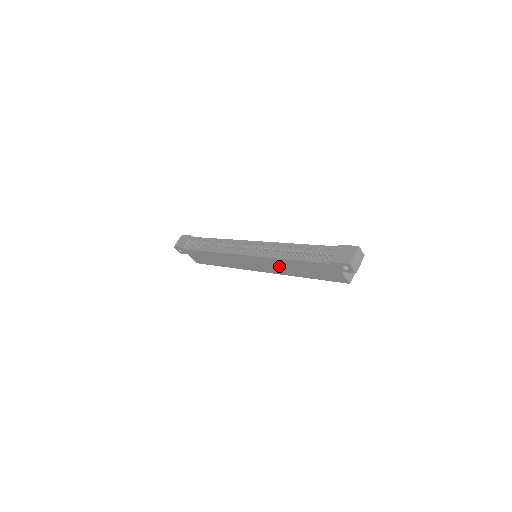
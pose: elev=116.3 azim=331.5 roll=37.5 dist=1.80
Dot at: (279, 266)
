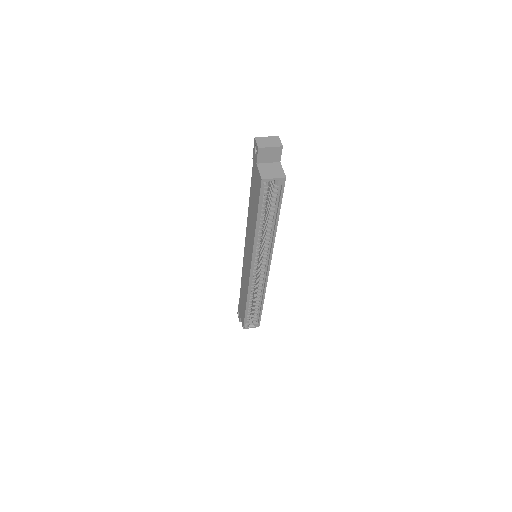
Dot at: (250, 231)
